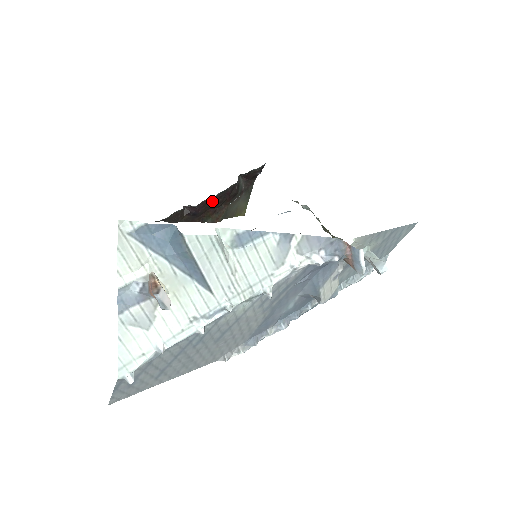
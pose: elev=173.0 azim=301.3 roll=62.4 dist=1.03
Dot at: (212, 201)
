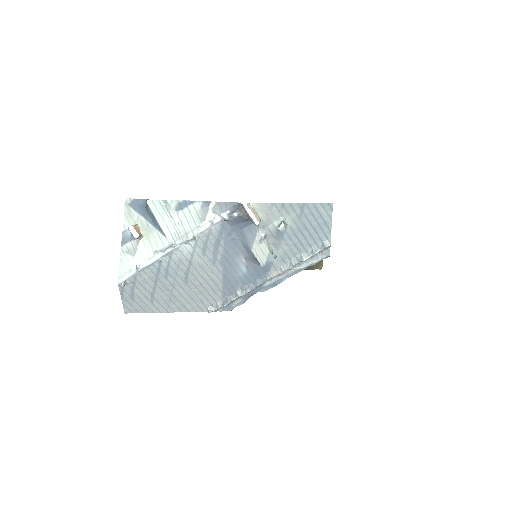
Dot at: occluded
